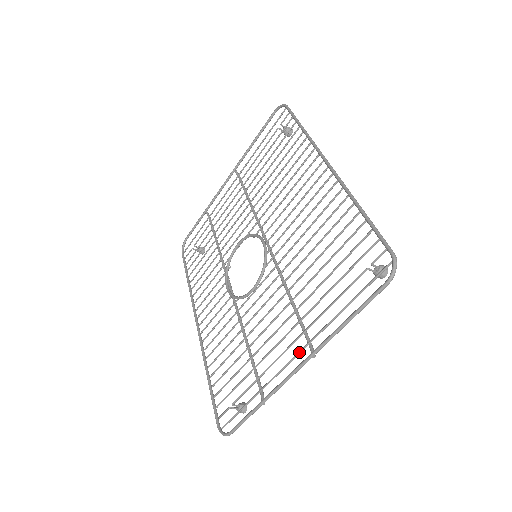
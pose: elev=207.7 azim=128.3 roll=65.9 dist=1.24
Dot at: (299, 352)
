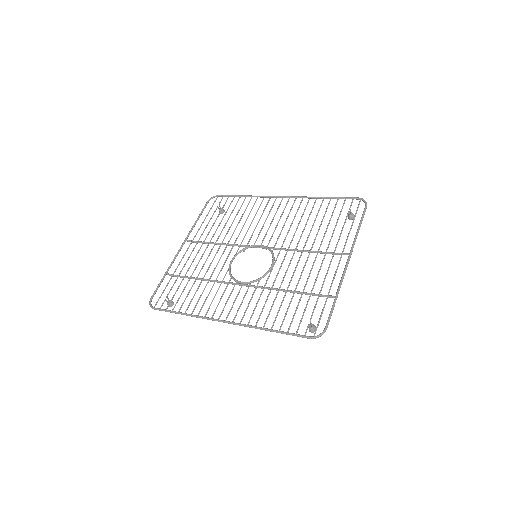
Dot at: (340, 259)
